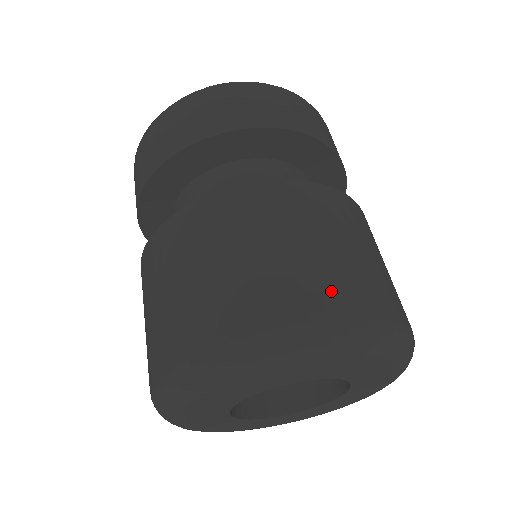
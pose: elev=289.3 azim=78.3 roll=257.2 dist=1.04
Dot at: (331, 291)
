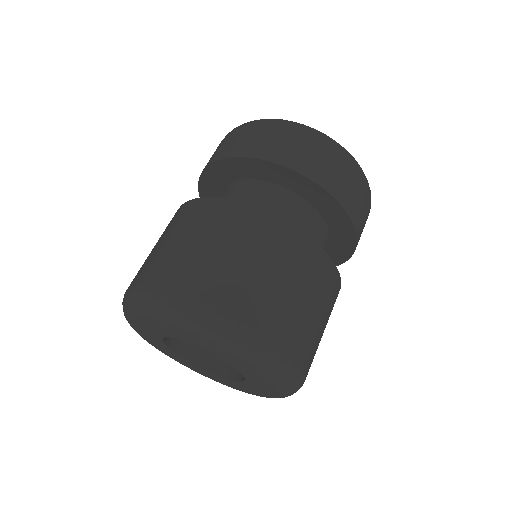
Dot at: (208, 287)
